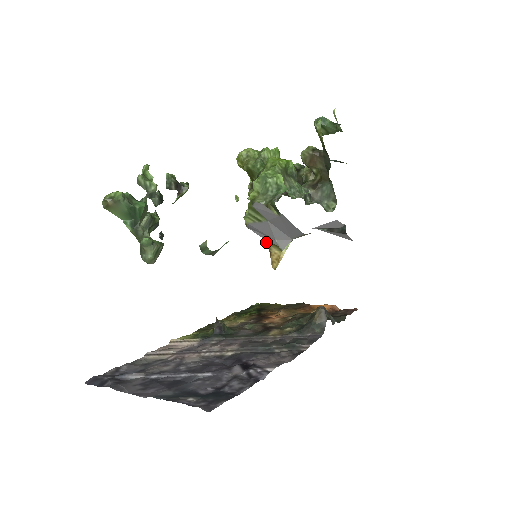
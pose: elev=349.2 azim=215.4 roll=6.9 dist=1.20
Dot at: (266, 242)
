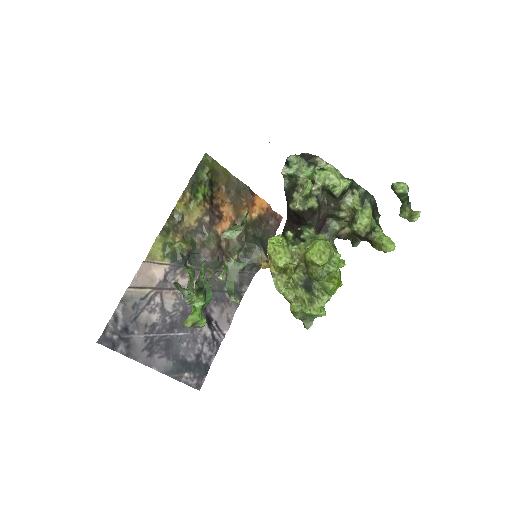
Dot at: occluded
